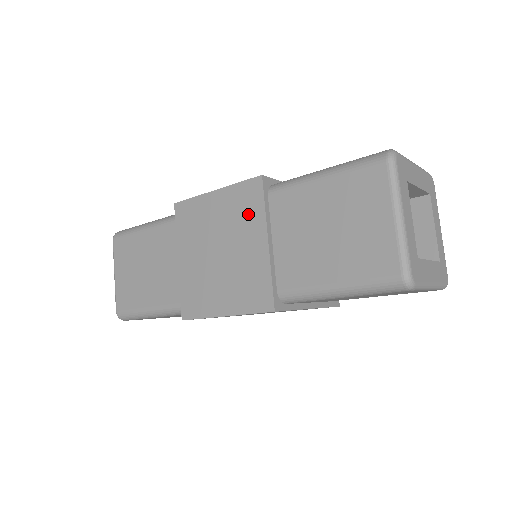
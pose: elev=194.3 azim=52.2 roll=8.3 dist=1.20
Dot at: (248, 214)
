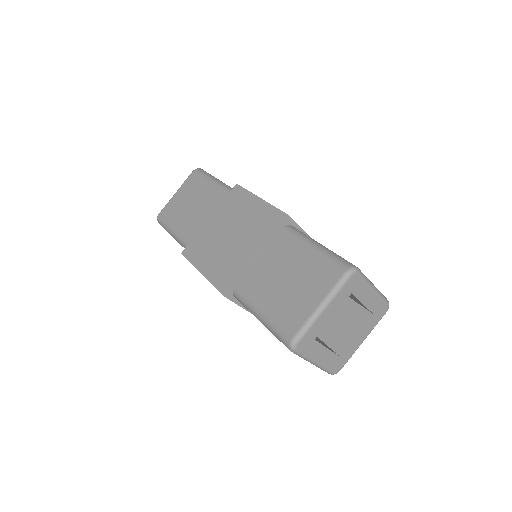
Dot at: occluded
